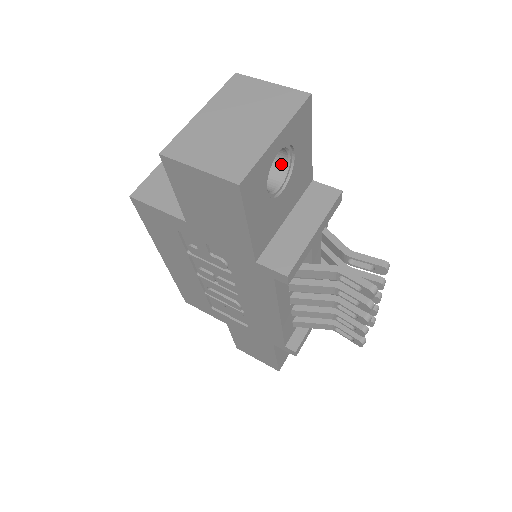
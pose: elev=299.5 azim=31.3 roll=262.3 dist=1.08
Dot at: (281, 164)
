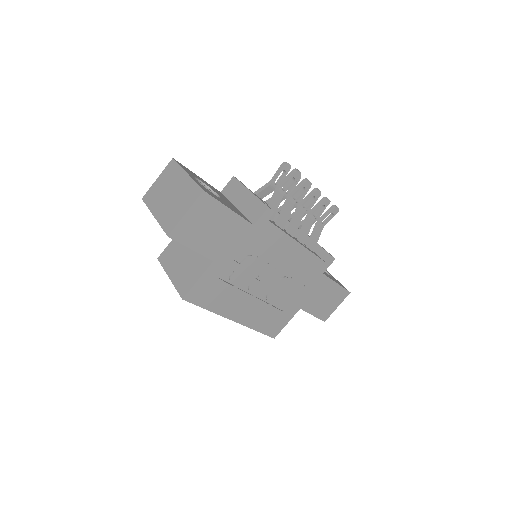
Dot at: occluded
